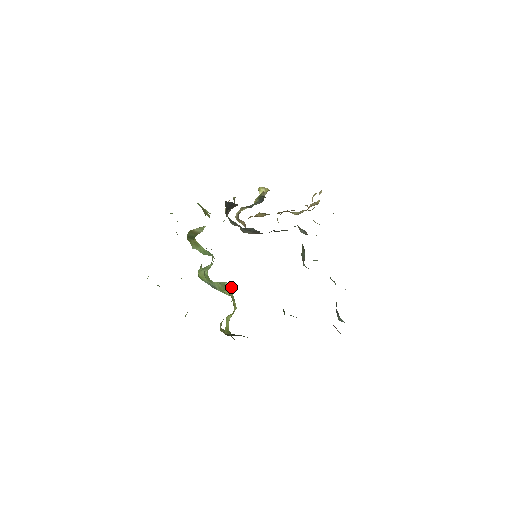
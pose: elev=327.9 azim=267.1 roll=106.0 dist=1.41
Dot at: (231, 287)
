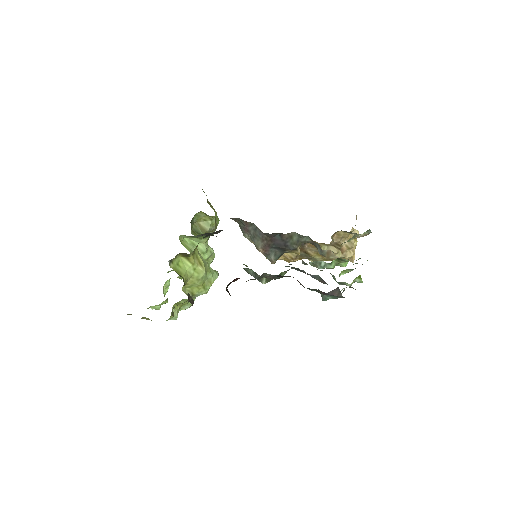
Dot at: (217, 271)
